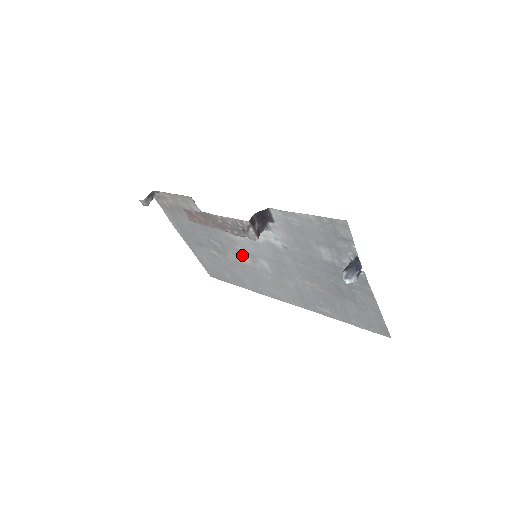
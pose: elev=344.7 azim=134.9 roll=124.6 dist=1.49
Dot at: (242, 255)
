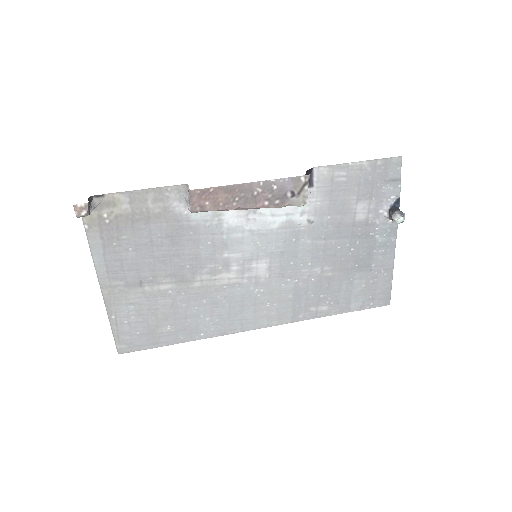
Dot at: (226, 267)
